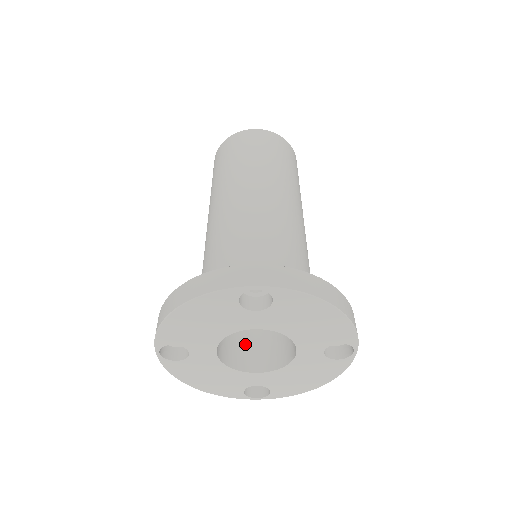
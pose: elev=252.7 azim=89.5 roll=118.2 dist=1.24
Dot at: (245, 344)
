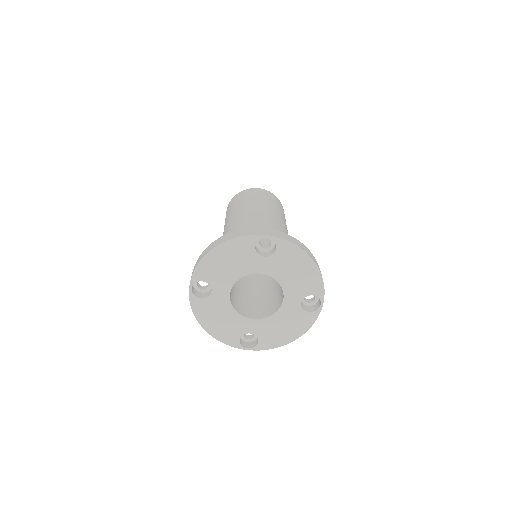
Dot at: (245, 304)
